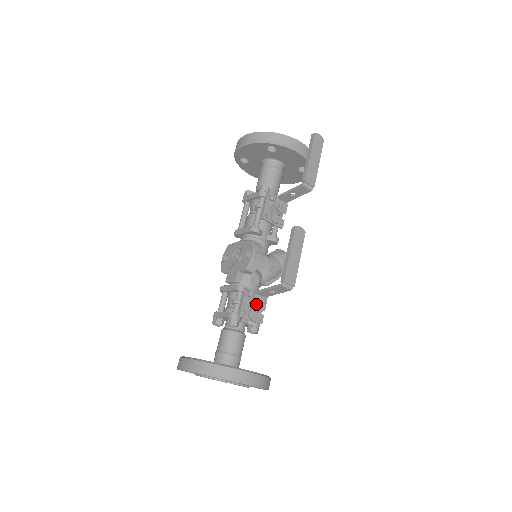
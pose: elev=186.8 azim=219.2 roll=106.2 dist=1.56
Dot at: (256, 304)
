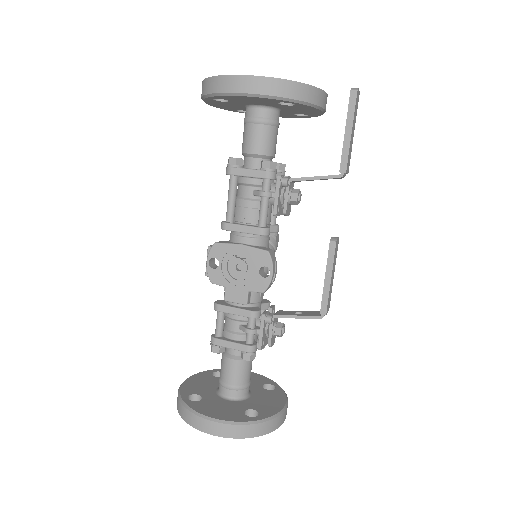
Dot at: (278, 331)
